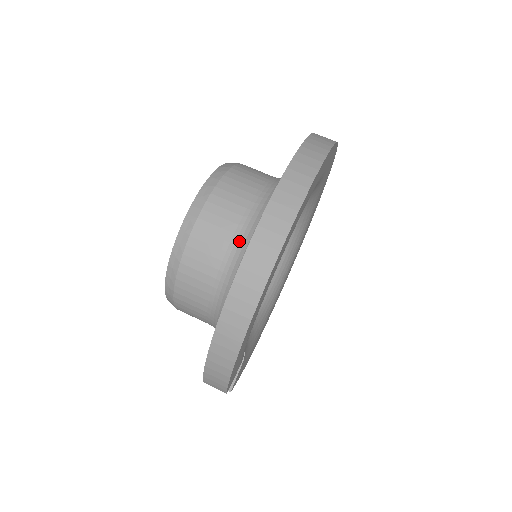
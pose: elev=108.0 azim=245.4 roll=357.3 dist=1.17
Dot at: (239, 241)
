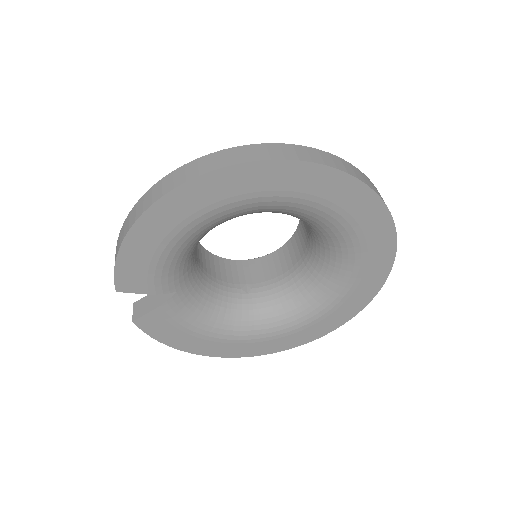
Dot at: occluded
